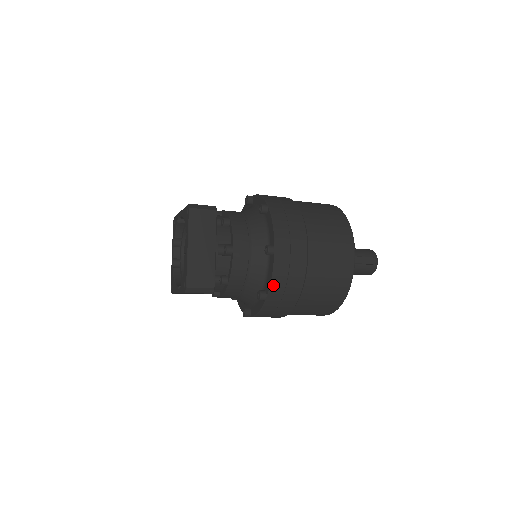
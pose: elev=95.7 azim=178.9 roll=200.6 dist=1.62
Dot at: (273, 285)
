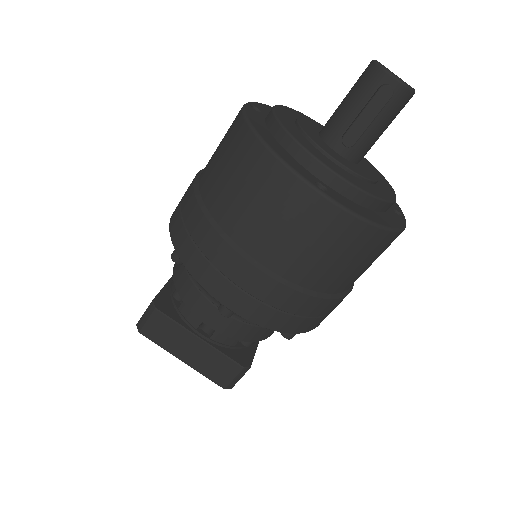
Dot at: (278, 329)
